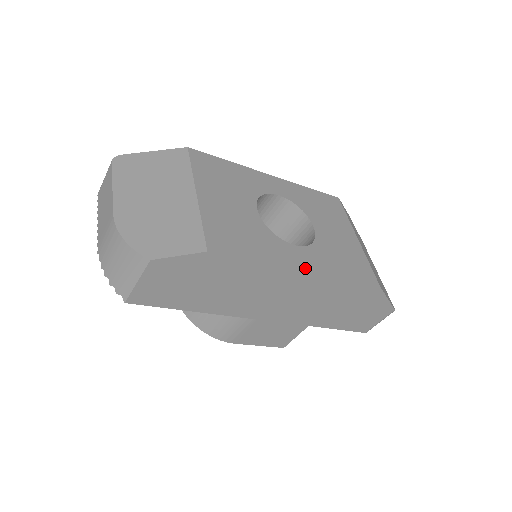
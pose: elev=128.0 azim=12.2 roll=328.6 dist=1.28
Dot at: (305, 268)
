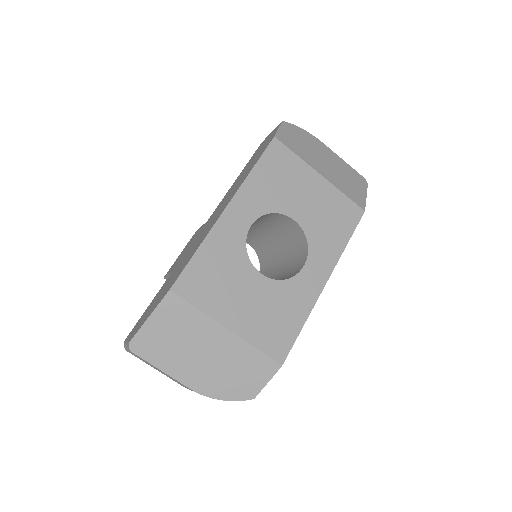
Dot at: (324, 279)
